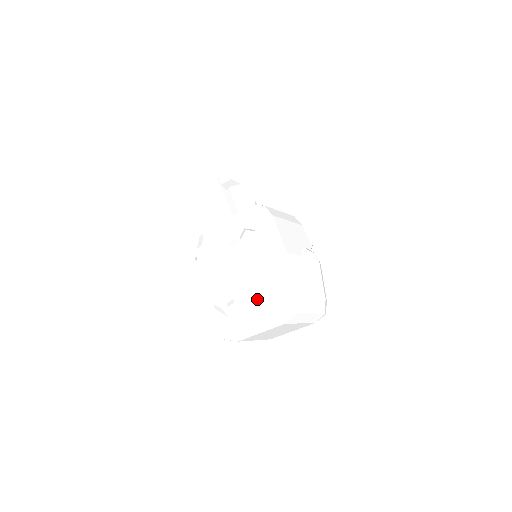
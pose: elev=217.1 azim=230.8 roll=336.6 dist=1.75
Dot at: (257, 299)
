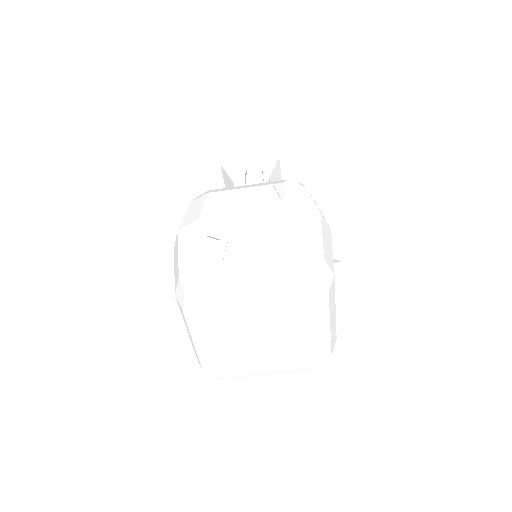
Dot at: (282, 246)
